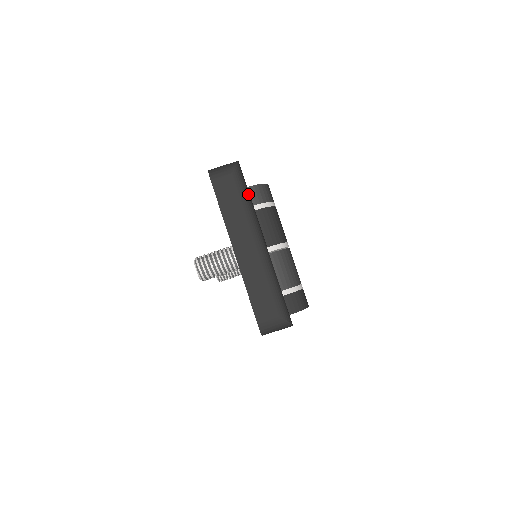
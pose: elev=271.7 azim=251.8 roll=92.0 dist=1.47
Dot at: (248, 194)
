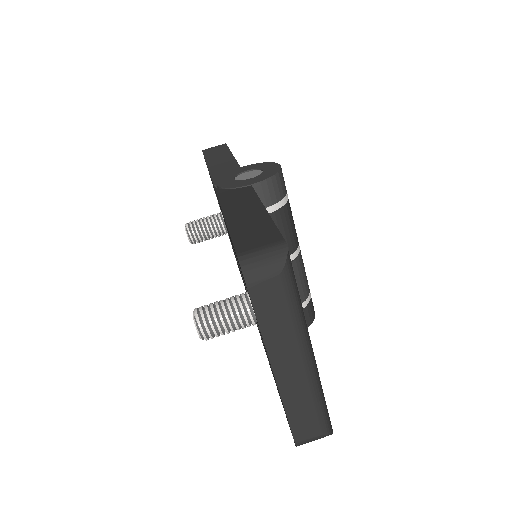
Dot at: (298, 296)
